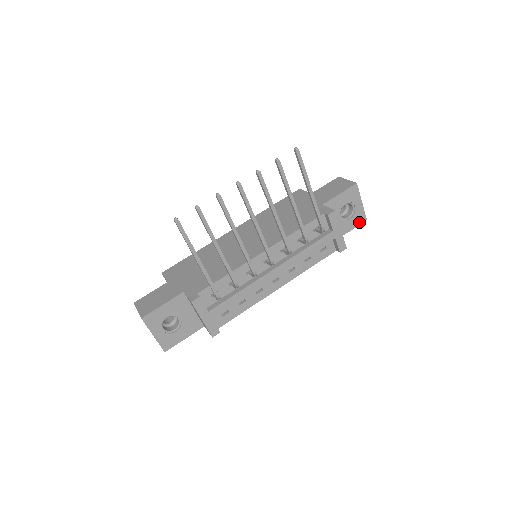
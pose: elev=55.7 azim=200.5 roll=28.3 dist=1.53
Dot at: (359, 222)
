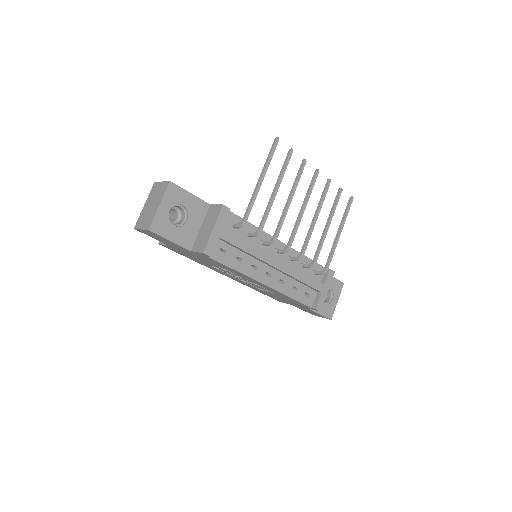
Dot at: (327, 315)
